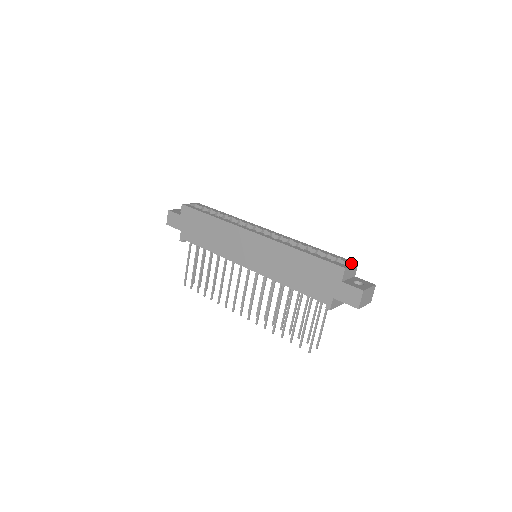
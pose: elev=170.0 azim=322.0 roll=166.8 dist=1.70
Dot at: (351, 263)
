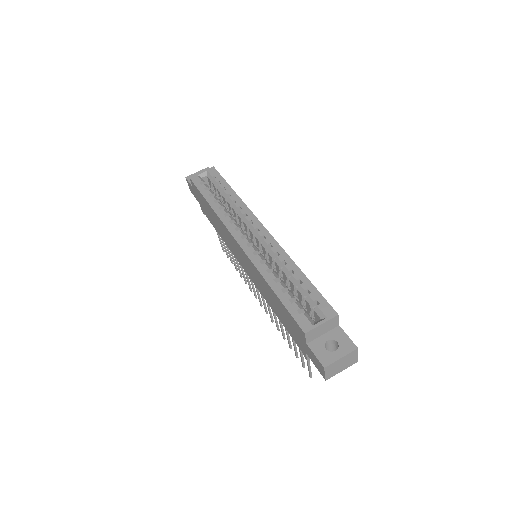
Dot at: (325, 316)
